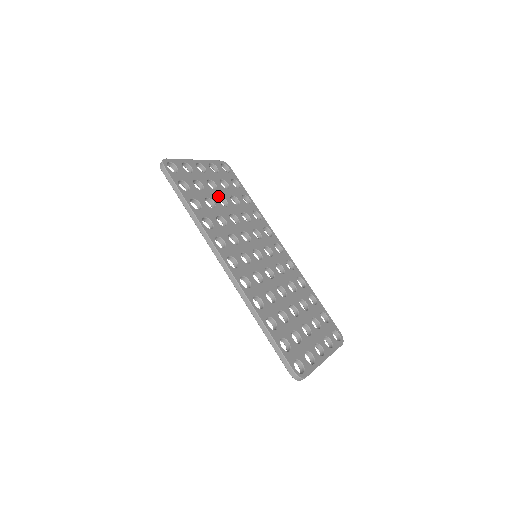
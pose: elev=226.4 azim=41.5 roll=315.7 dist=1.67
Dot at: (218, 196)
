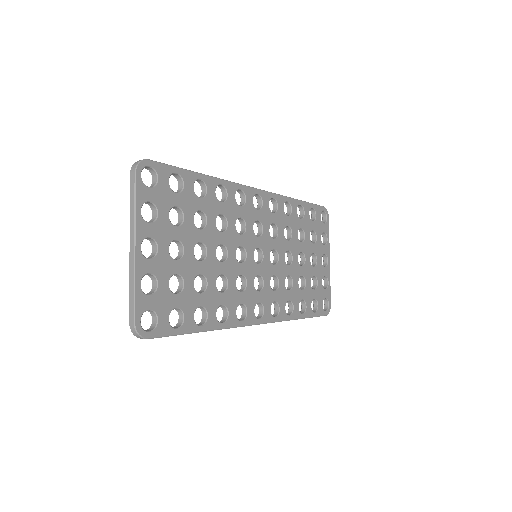
Dot at: (193, 255)
